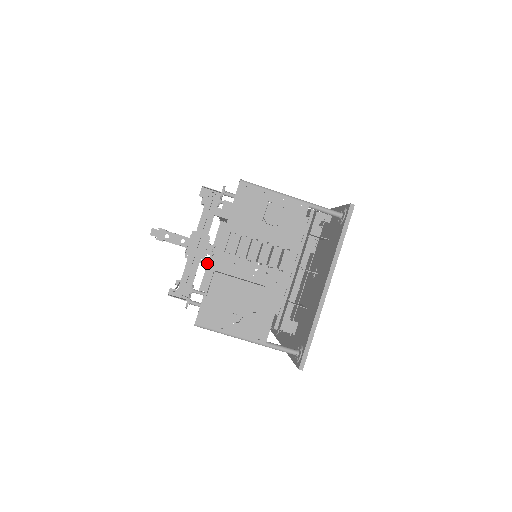
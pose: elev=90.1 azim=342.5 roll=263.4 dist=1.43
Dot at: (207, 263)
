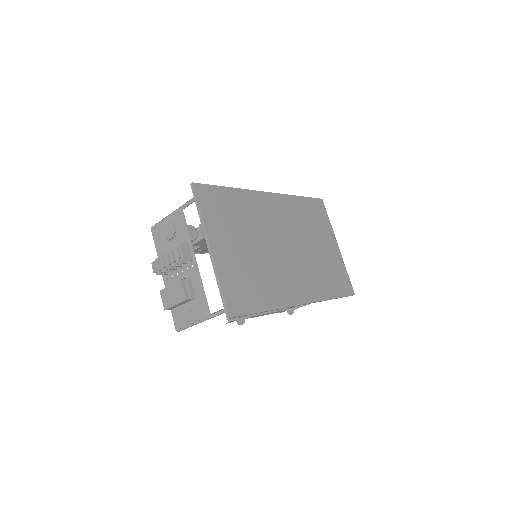
Dot at: occluded
